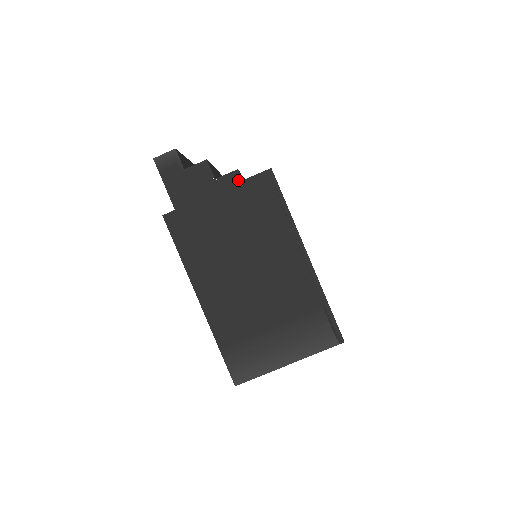
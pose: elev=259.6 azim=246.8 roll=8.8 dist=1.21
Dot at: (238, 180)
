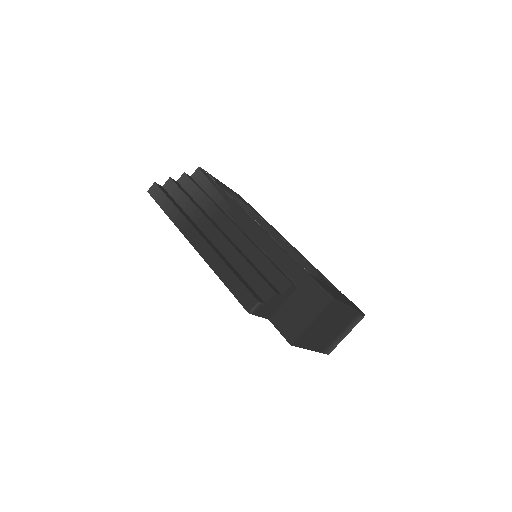
Dot at: (293, 287)
